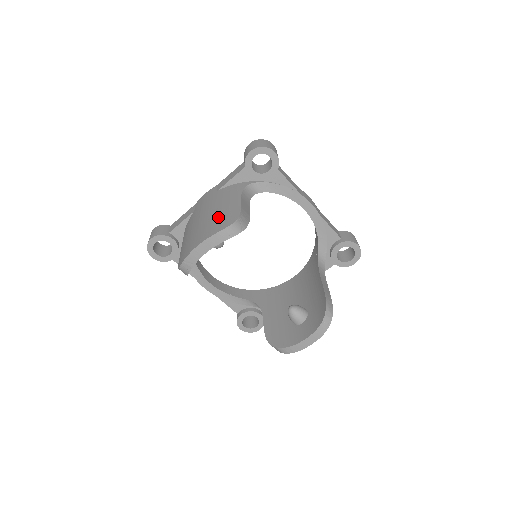
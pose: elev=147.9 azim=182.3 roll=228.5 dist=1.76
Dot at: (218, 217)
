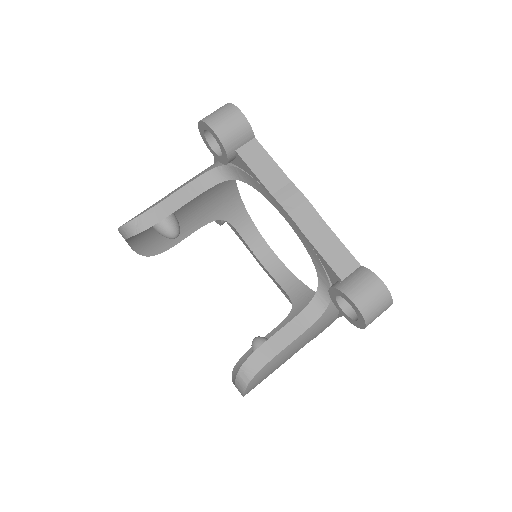
Dot at: occluded
